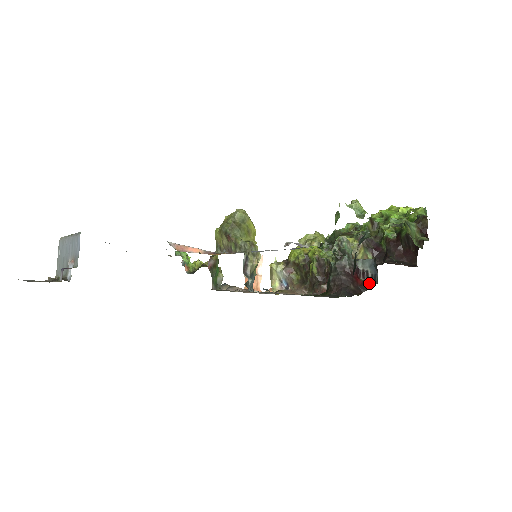
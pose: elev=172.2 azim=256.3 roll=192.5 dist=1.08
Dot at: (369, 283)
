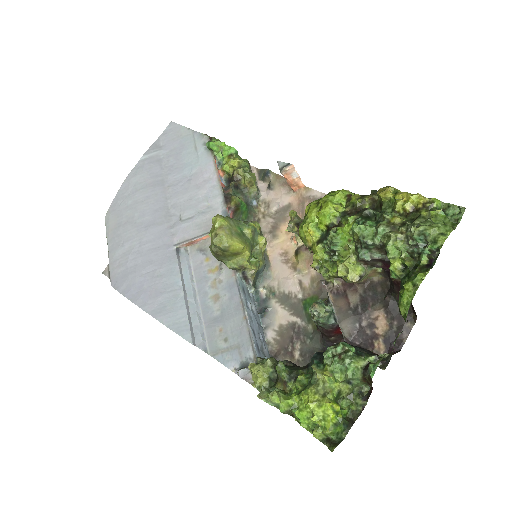
Dot at: occluded
